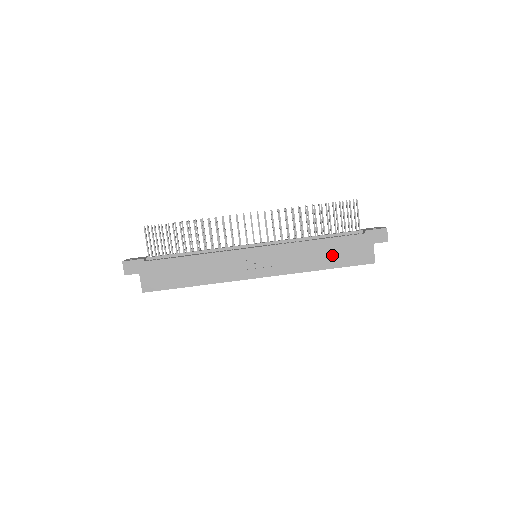
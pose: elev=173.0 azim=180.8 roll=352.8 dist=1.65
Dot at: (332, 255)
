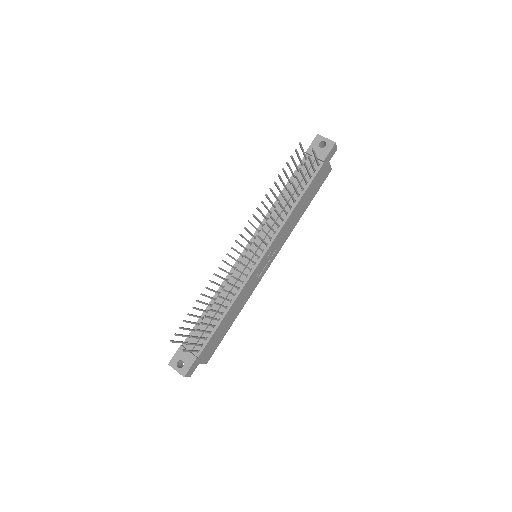
Dot at: (307, 199)
